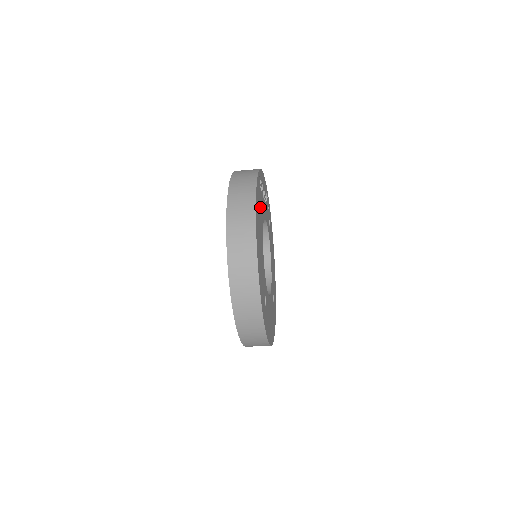
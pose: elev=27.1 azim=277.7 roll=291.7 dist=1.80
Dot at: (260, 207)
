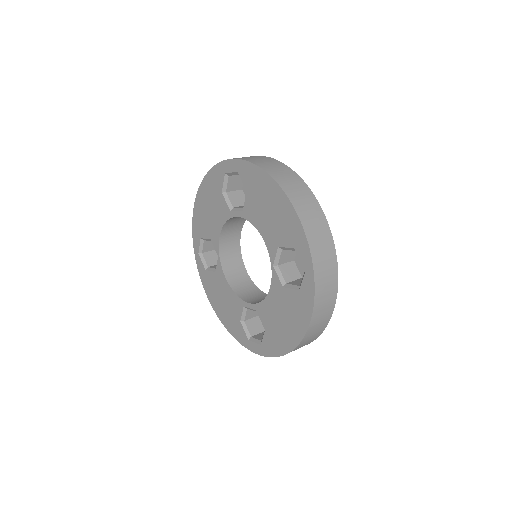
Dot at: occluded
